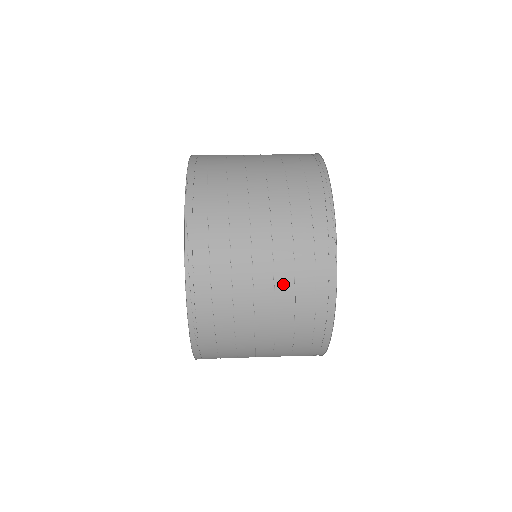
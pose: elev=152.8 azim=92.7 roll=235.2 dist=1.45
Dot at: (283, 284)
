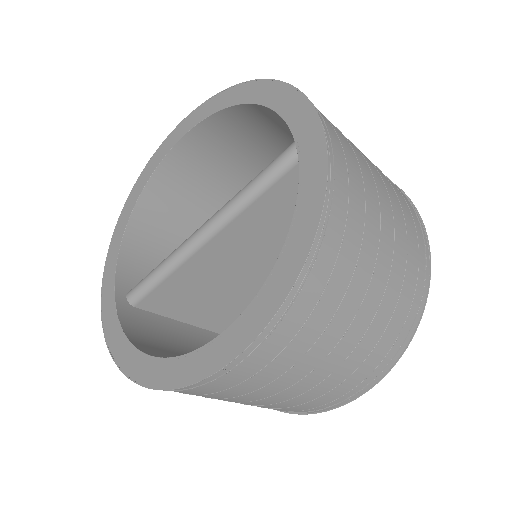
Dot at: (399, 221)
